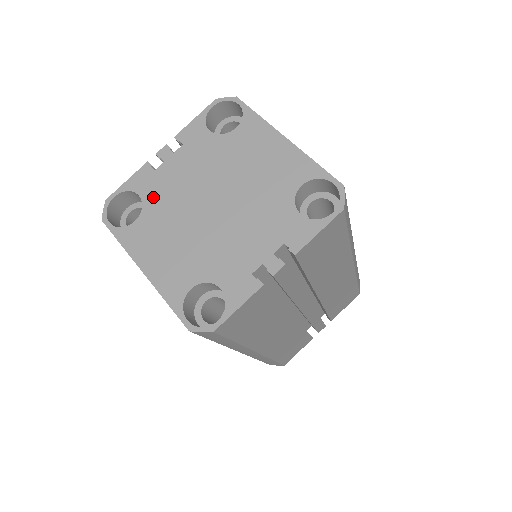
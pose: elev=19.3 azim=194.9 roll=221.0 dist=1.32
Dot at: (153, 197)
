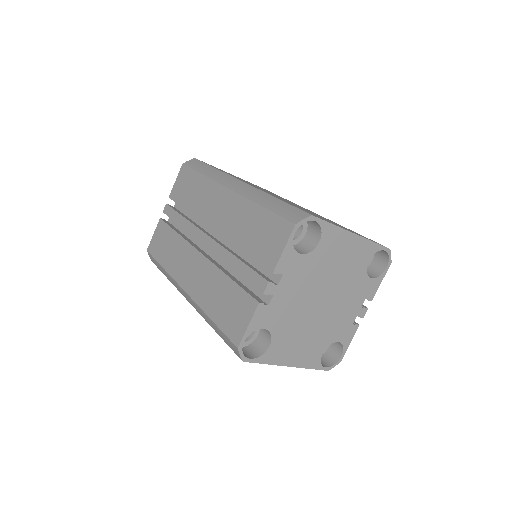
Dot at: (276, 324)
